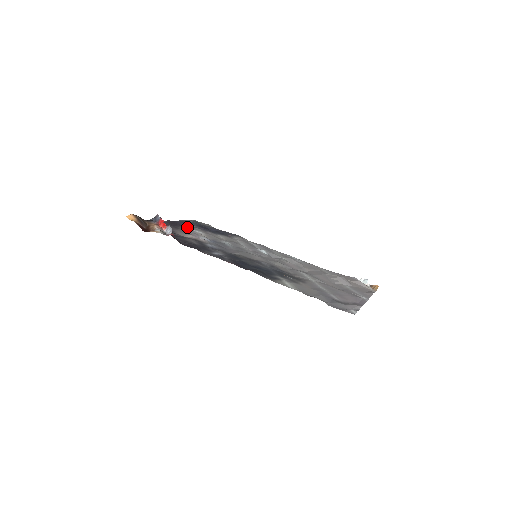
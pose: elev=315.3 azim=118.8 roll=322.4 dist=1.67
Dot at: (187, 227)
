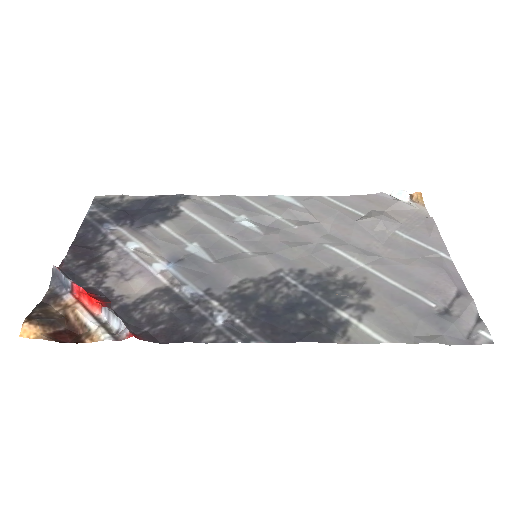
Dot at: (108, 244)
